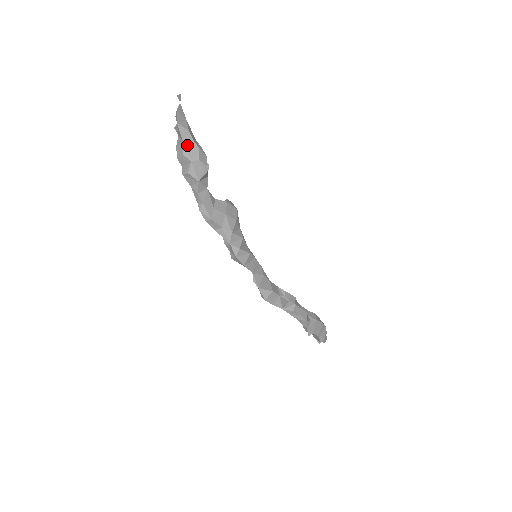
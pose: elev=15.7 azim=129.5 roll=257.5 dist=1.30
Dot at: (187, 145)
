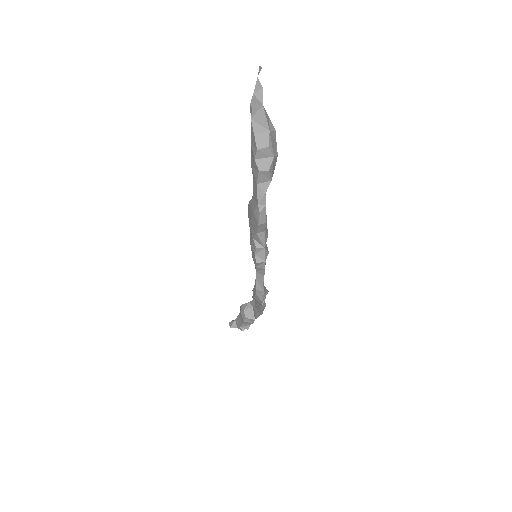
Dot at: (271, 136)
